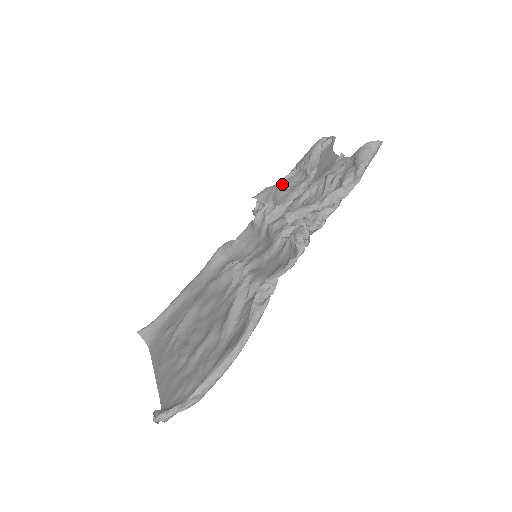
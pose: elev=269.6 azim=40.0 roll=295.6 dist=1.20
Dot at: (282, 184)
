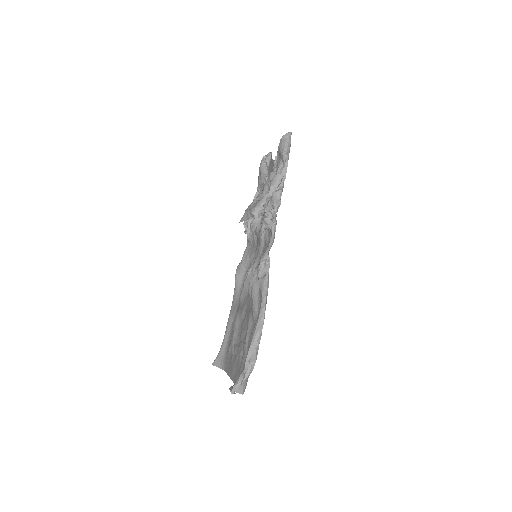
Dot at: (252, 202)
